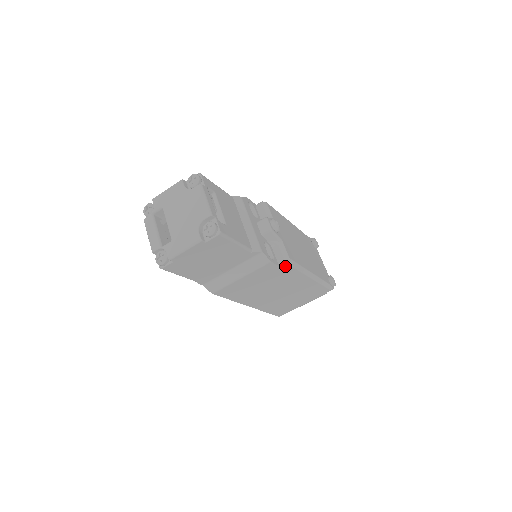
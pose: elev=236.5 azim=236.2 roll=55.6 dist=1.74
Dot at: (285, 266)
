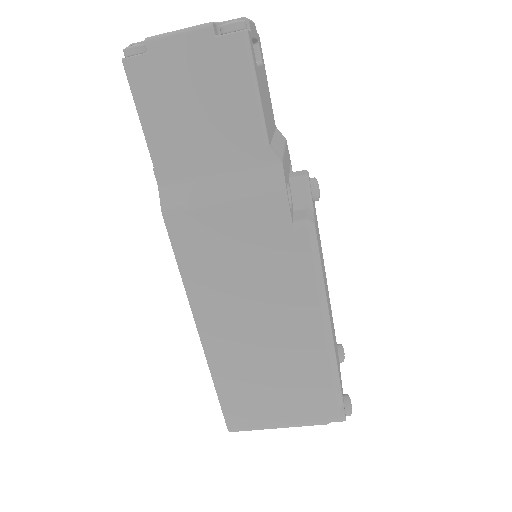
Dot at: (301, 235)
